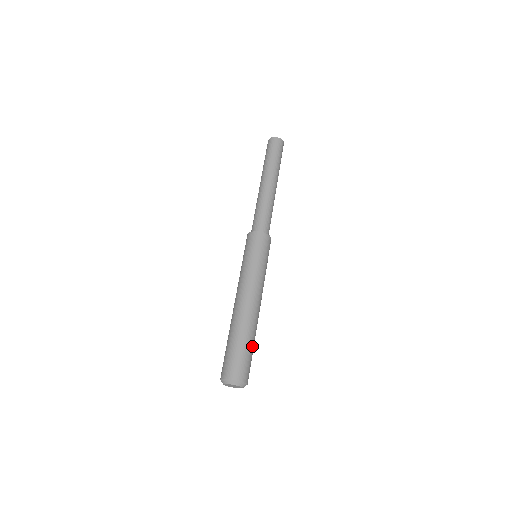
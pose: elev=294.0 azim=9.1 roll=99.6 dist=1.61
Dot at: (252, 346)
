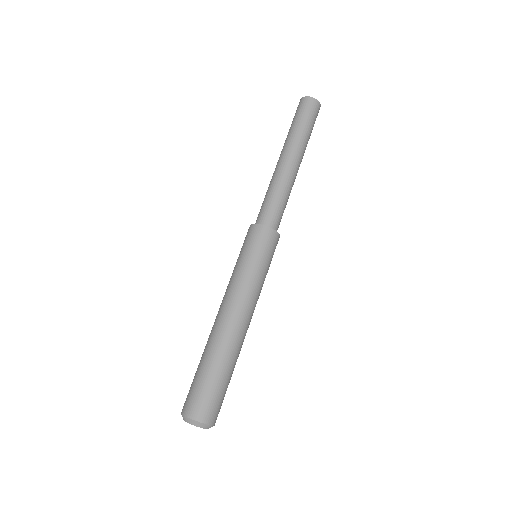
Dot at: (225, 376)
